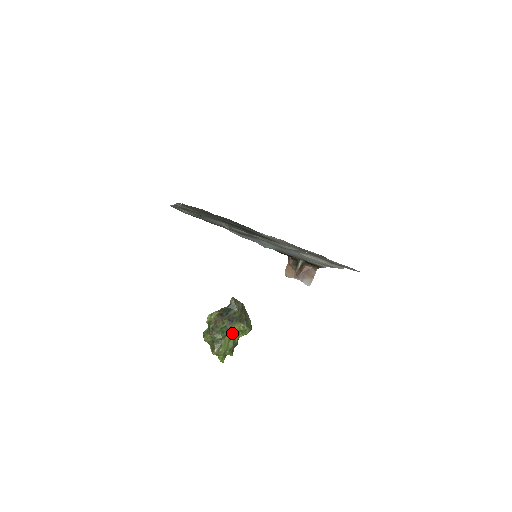
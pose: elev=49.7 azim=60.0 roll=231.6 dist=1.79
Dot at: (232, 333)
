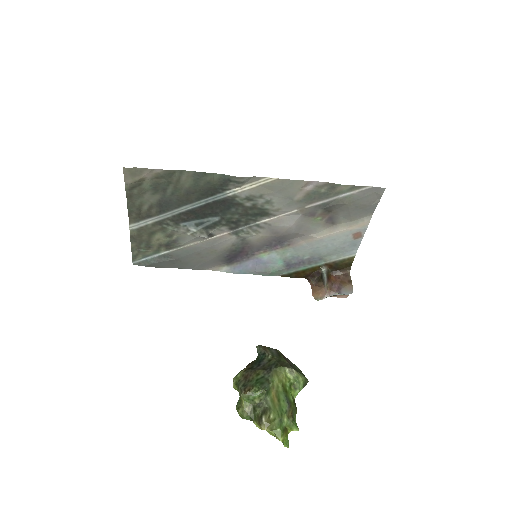
Dot at: (278, 386)
